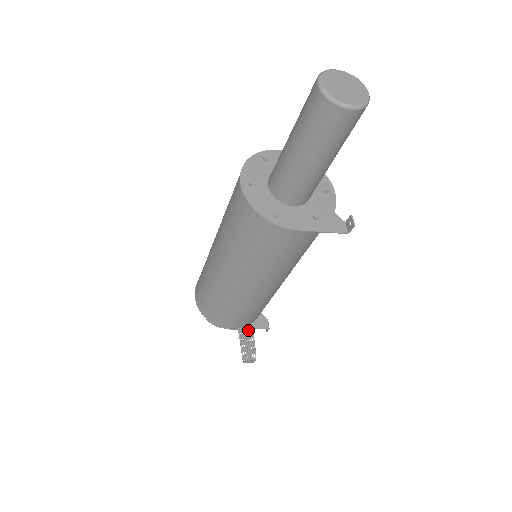
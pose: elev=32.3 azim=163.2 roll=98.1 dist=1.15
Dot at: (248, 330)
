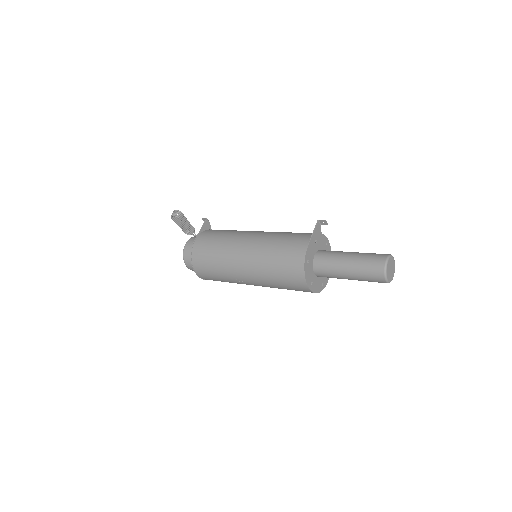
Dot at: occluded
